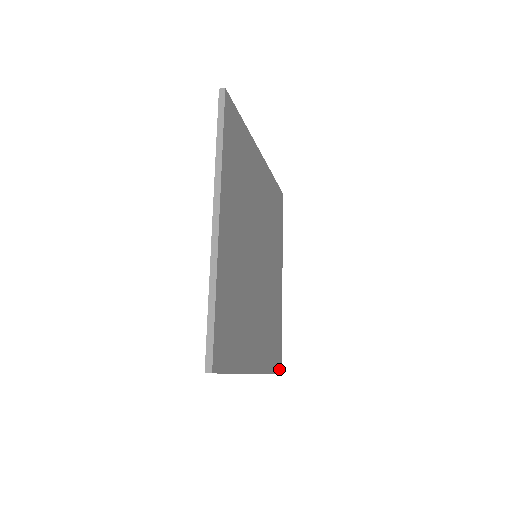
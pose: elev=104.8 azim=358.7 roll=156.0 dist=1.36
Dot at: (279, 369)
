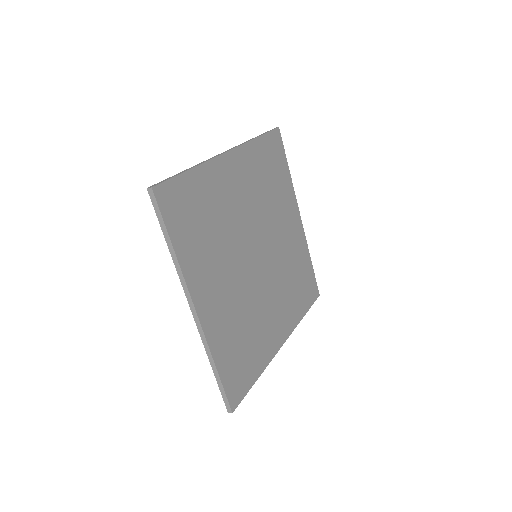
Dot at: (315, 296)
